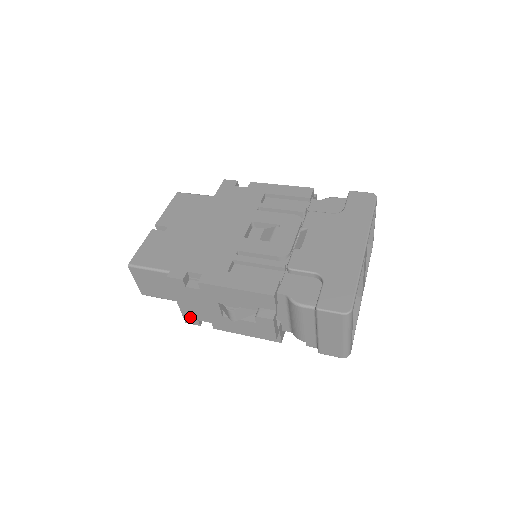
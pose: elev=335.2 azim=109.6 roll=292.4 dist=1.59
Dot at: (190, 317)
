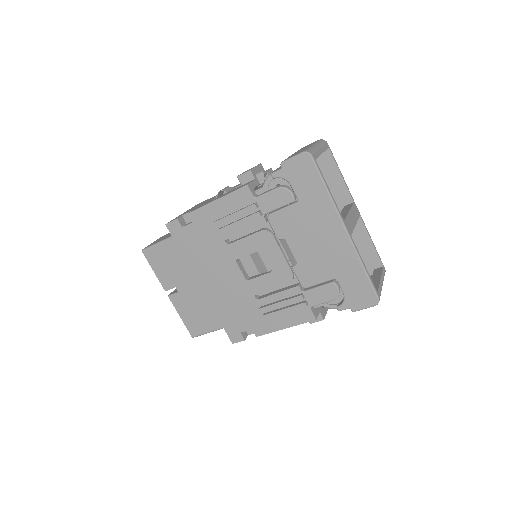
Dot at: occluded
